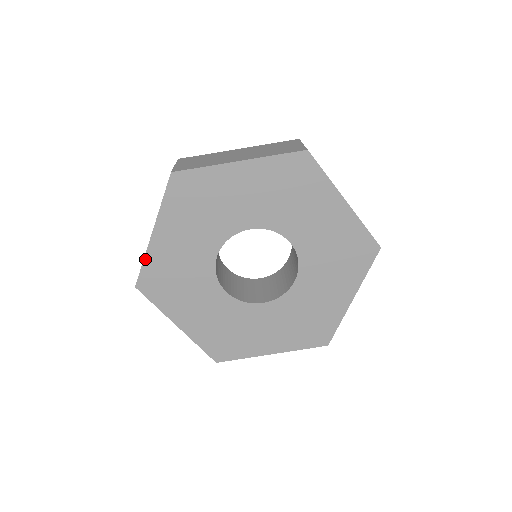
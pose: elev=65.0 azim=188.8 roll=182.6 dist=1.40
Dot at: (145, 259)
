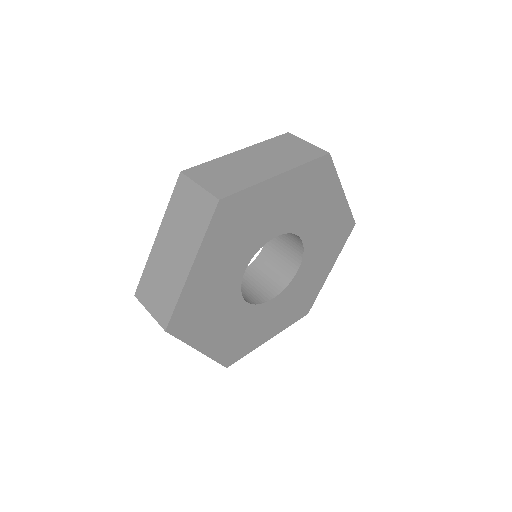
Dot at: (180, 299)
